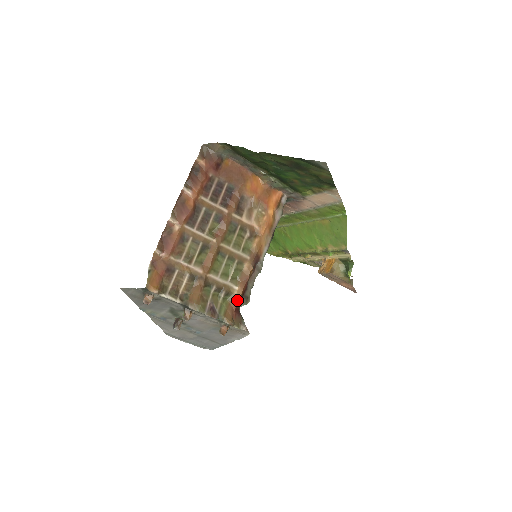
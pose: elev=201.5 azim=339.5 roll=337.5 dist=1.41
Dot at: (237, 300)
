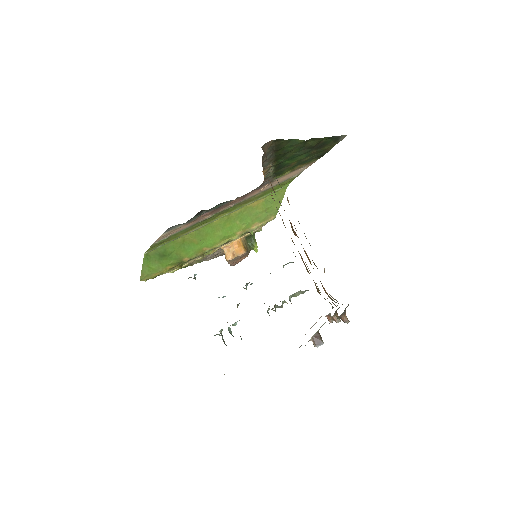
Dot at: occluded
